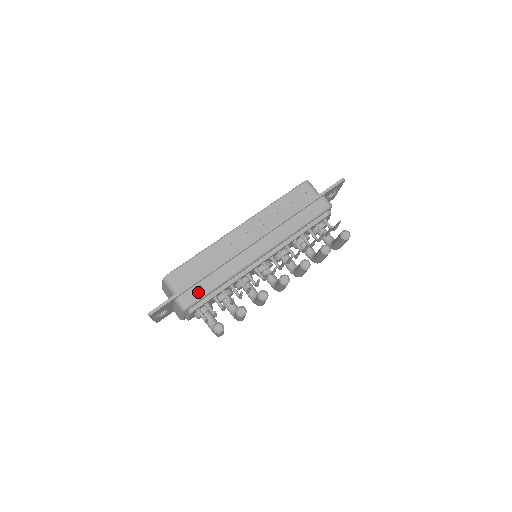
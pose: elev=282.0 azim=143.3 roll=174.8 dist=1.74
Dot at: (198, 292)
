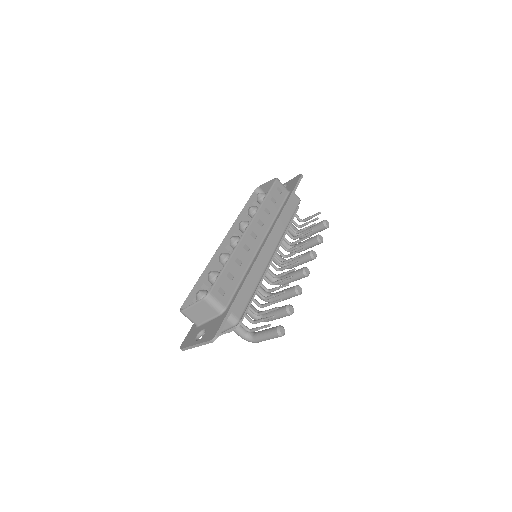
Dot at: (243, 302)
